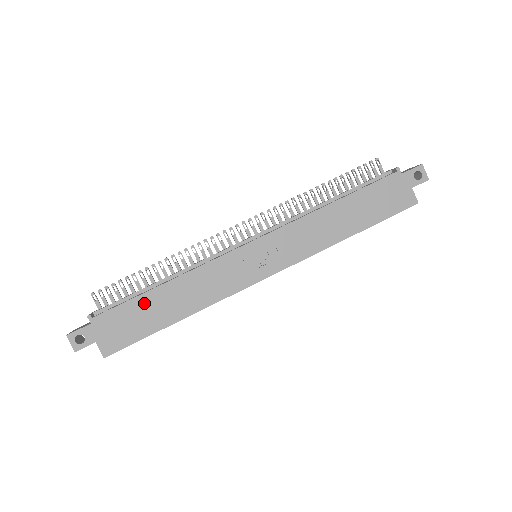
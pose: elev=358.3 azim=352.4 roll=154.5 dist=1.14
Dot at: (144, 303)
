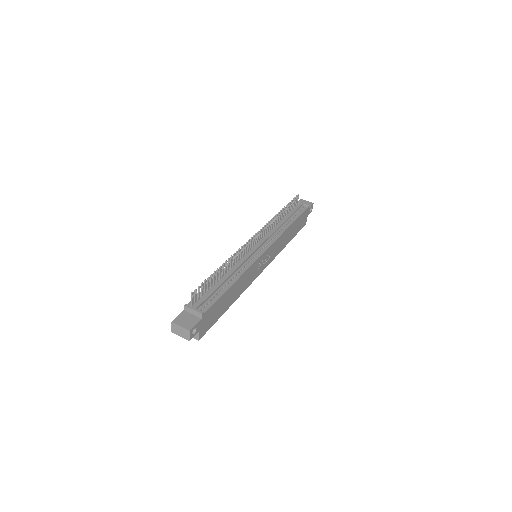
Dot at: (224, 298)
